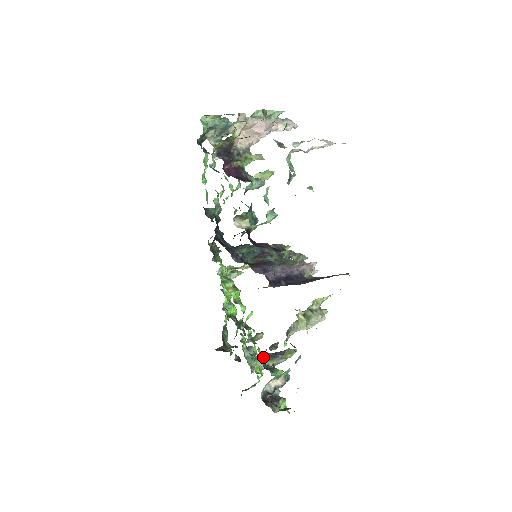
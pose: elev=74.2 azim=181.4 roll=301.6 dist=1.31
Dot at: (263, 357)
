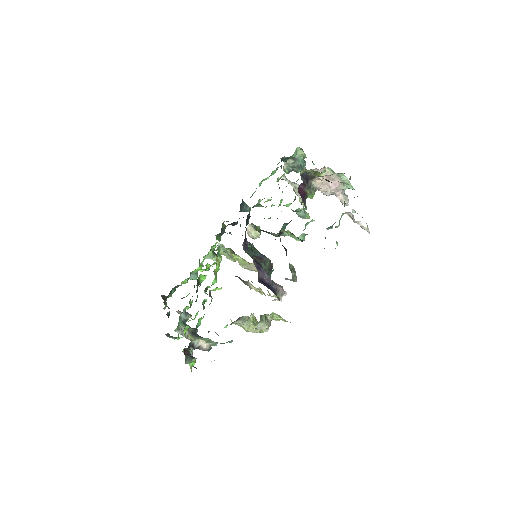
Dot at: (200, 324)
